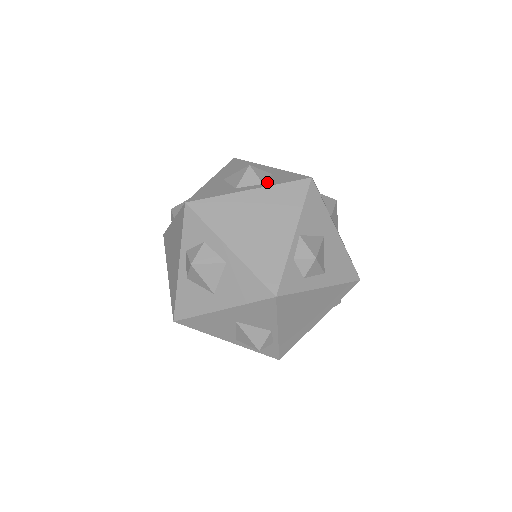
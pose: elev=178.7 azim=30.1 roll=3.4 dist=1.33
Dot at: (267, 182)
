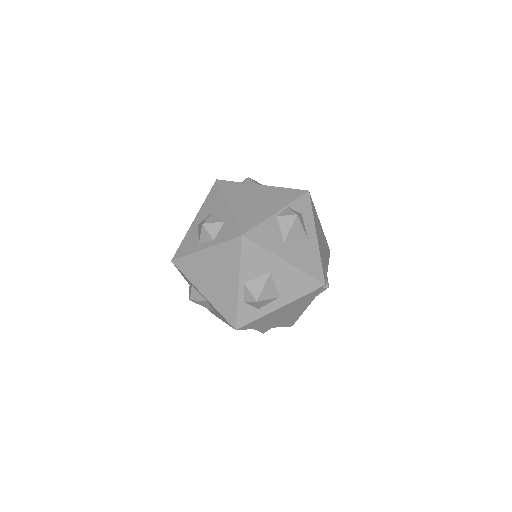
Dot at: (216, 238)
